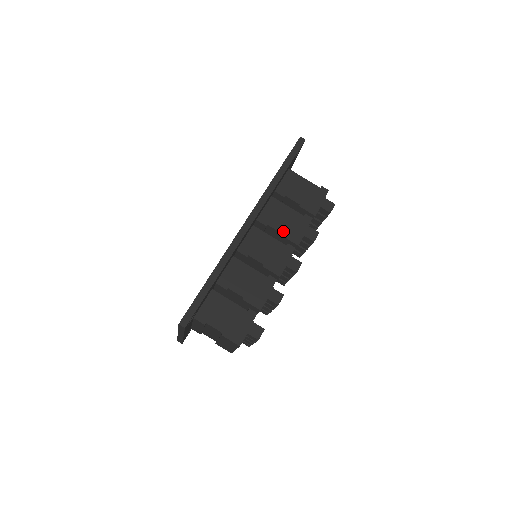
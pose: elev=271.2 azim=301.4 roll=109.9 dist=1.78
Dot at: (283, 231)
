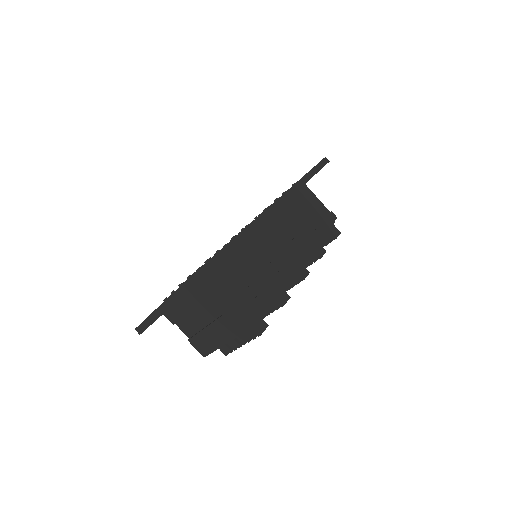
Dot at: (296, 235)
